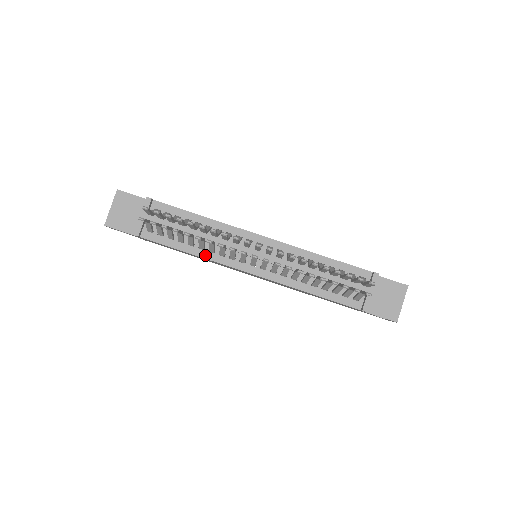
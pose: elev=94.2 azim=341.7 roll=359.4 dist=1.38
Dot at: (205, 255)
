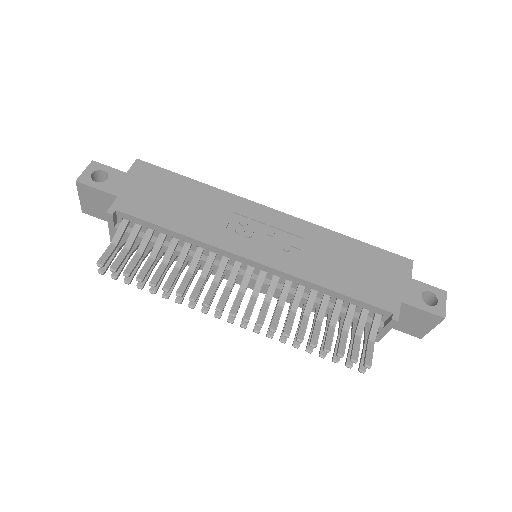
Dot at: occluded
